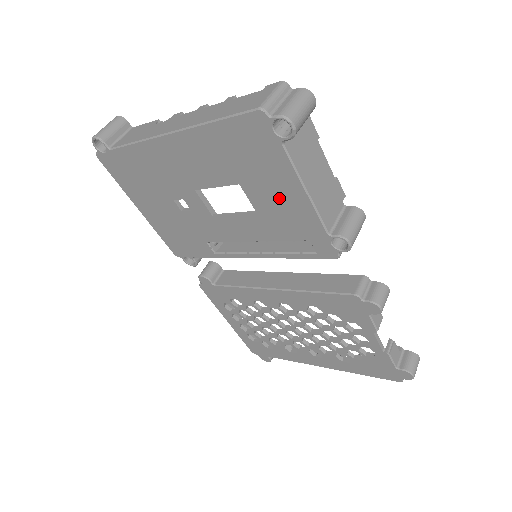
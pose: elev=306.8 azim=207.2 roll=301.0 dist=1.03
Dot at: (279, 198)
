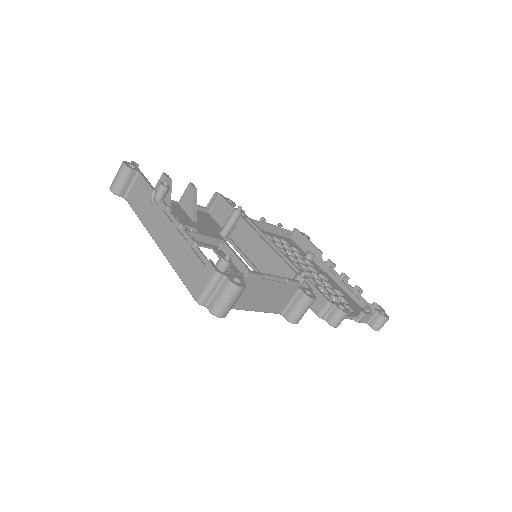
Dot at: occluded
